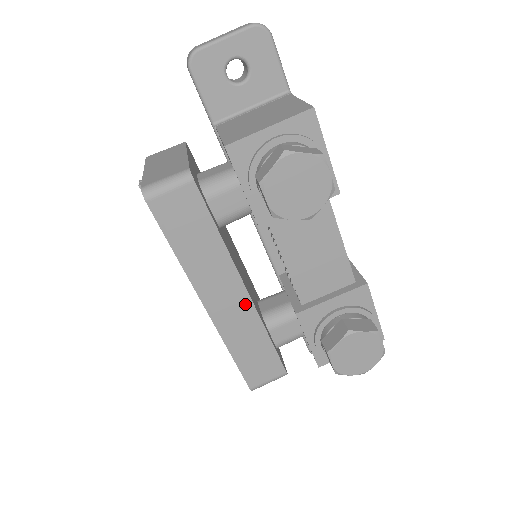
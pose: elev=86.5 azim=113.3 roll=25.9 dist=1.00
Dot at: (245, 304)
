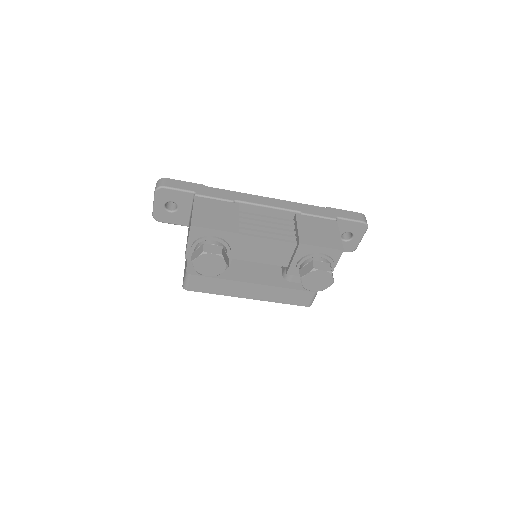
Dot at: (261, 287)
